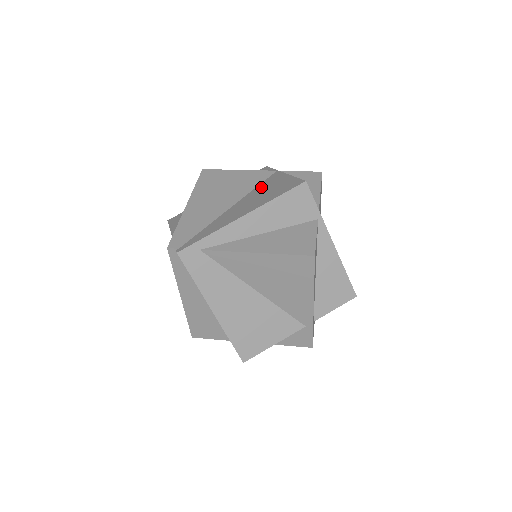
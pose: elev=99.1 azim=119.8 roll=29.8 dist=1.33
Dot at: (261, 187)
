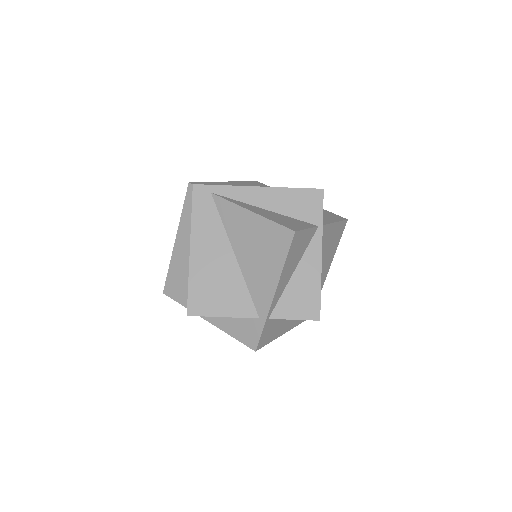
Dot at: occluded
